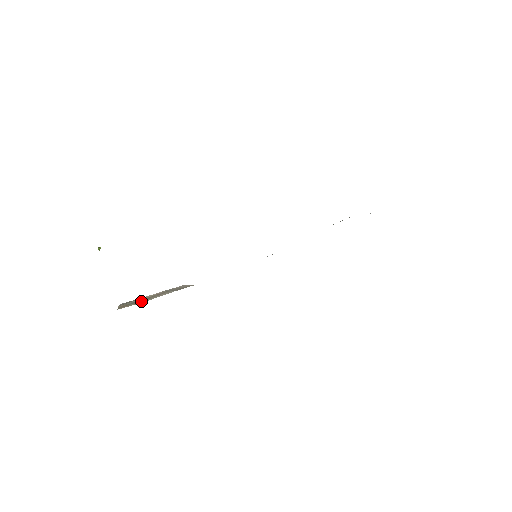
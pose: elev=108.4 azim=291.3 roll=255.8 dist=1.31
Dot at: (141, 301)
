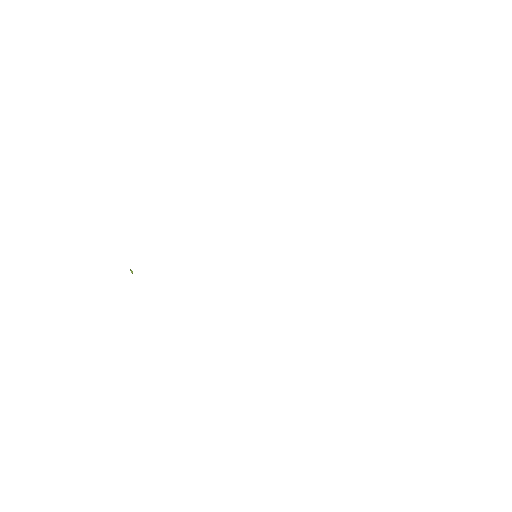
Dot at: occluded
